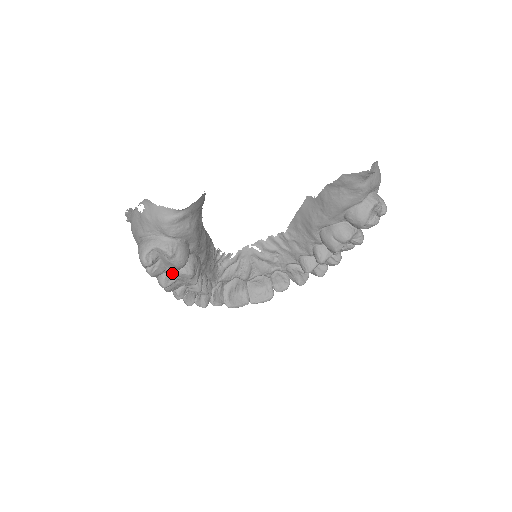
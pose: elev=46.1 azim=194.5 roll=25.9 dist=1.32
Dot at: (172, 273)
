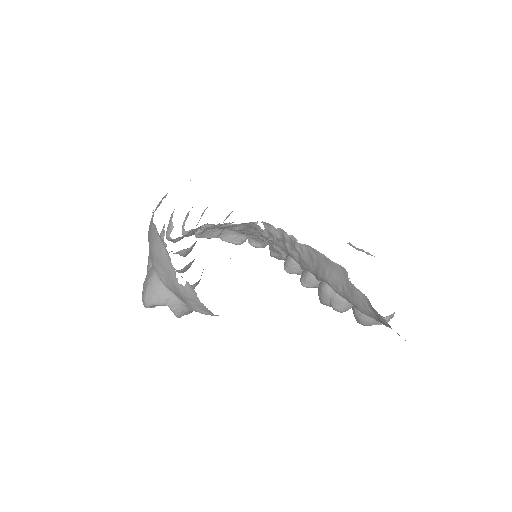
Dot at: occluded
